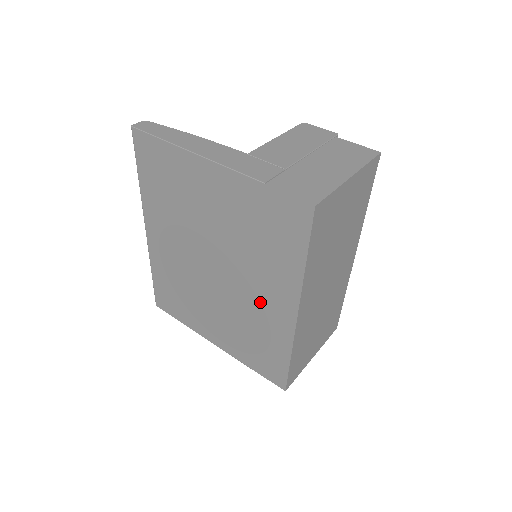
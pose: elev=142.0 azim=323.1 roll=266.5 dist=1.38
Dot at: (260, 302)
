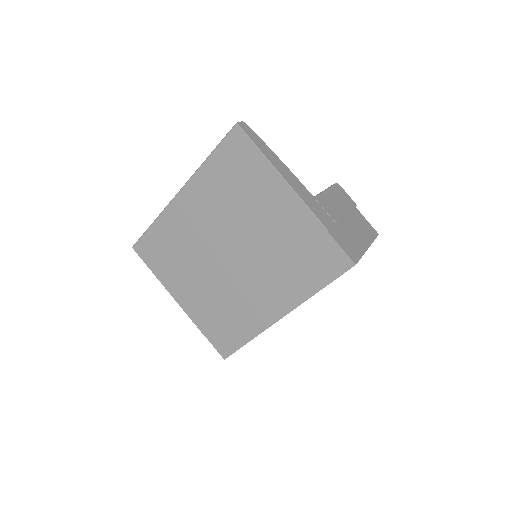
Dot at: (256, 295)
